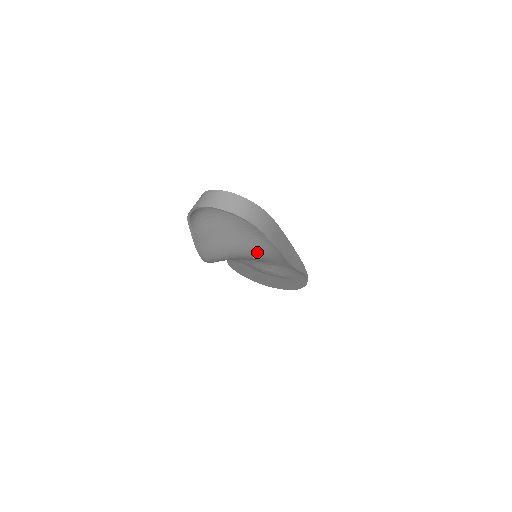
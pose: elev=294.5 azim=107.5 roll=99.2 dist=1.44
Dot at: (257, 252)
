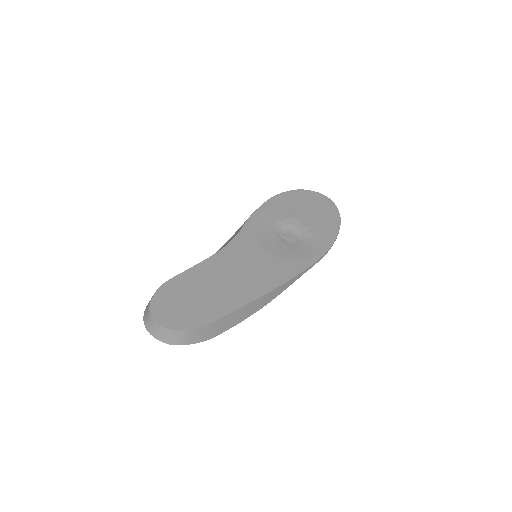
Dot at: occluded
